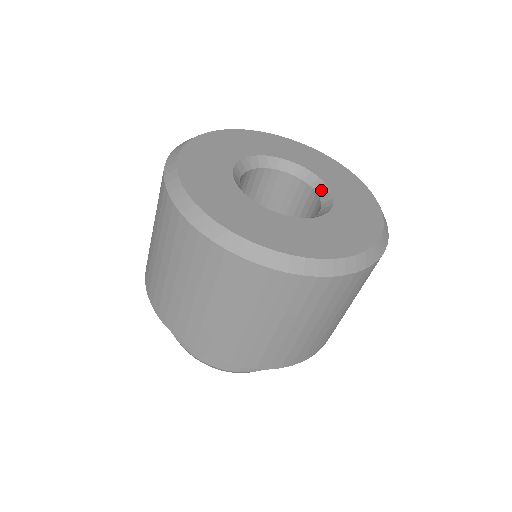
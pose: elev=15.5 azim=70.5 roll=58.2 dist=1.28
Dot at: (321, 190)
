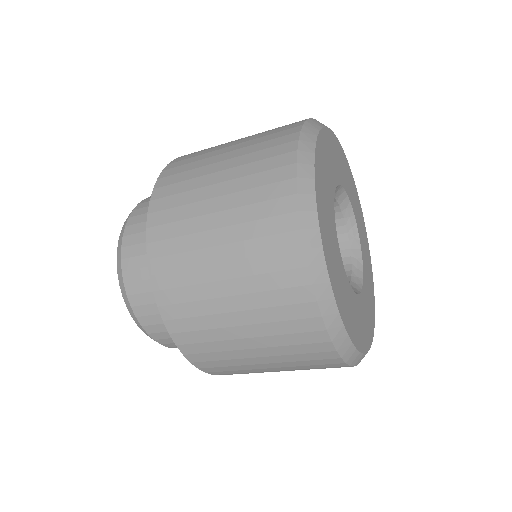
Dot at: (354, 241)
